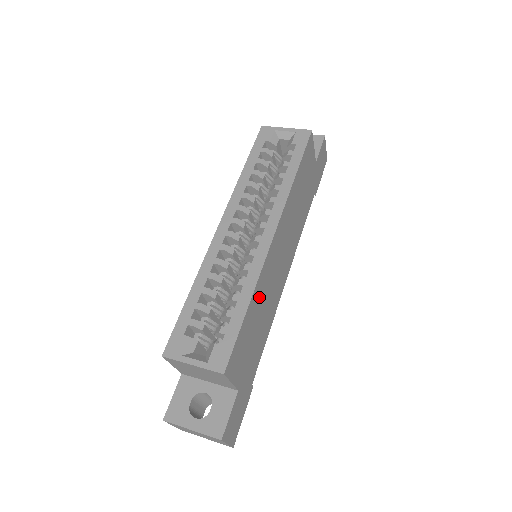
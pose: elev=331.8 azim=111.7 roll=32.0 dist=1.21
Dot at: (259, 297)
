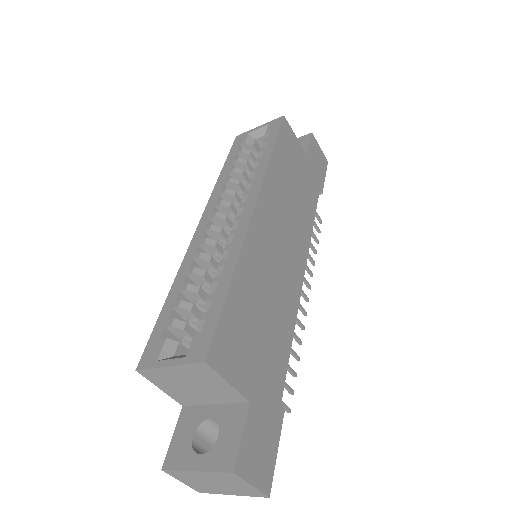
Dot at: (251, 278)
